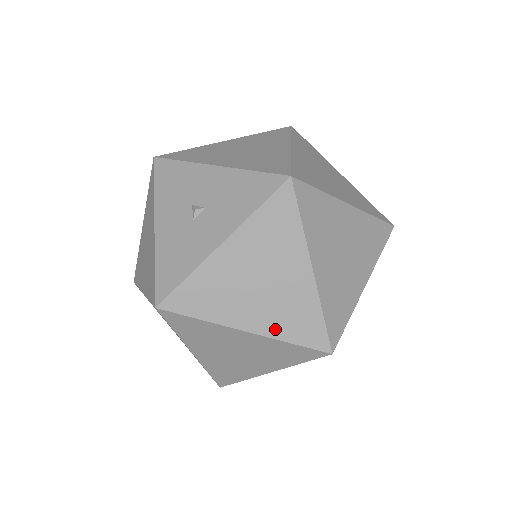
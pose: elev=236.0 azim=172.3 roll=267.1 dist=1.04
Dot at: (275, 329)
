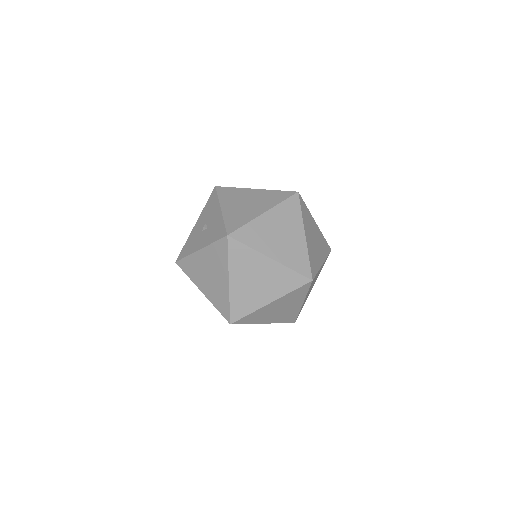
Dot at: (212, 298)
